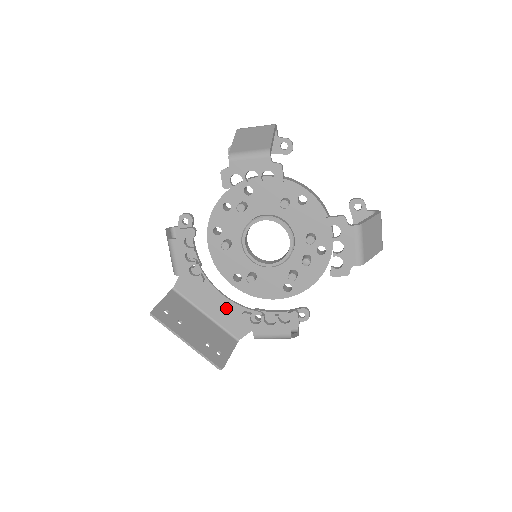
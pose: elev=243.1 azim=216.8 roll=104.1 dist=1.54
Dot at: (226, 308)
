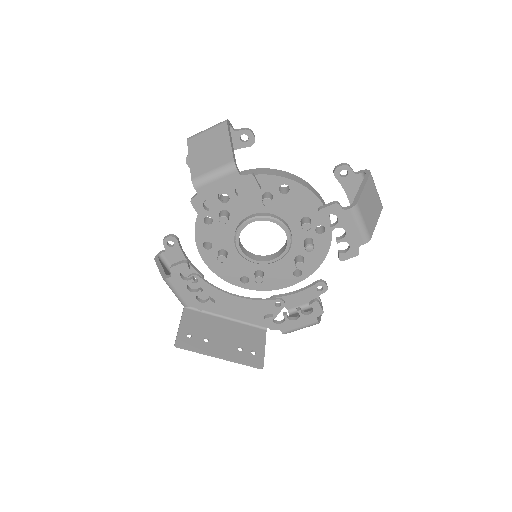
Dot at: (244, 306)
